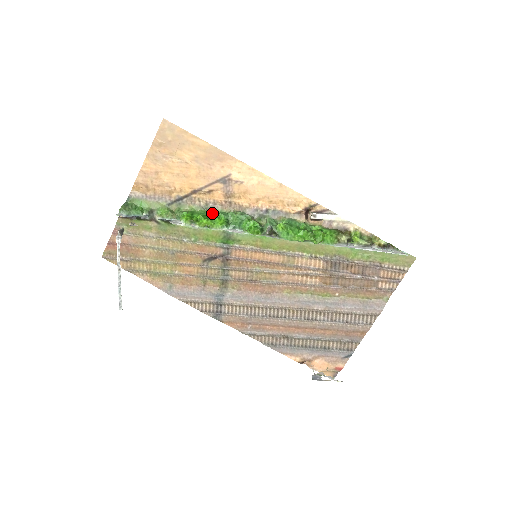
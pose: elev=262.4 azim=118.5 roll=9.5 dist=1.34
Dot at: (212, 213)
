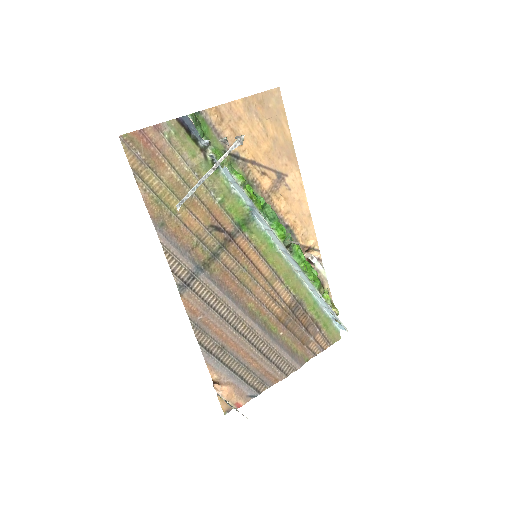
Dot at: (253, 192)
